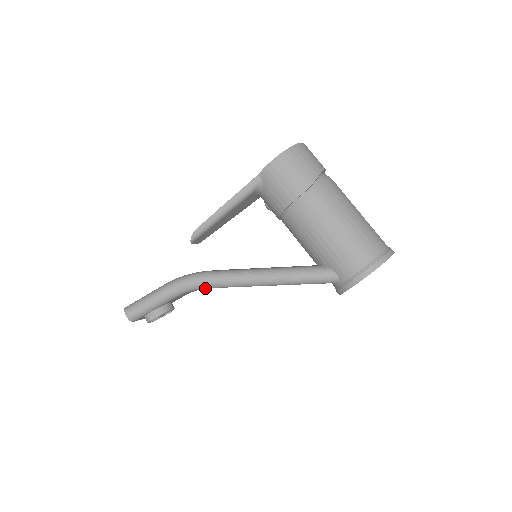
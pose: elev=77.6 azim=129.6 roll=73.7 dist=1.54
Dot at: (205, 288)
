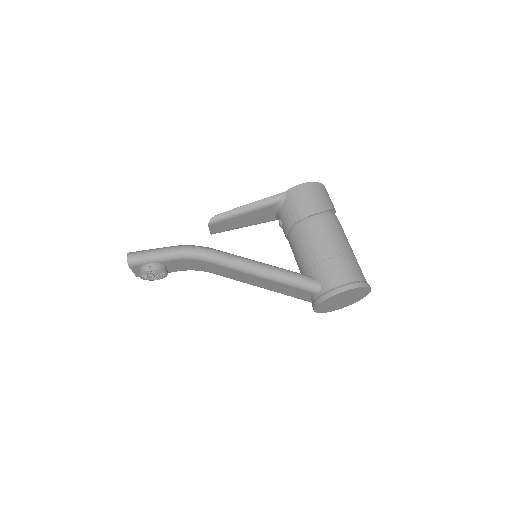
Dot at: (205, 261)
